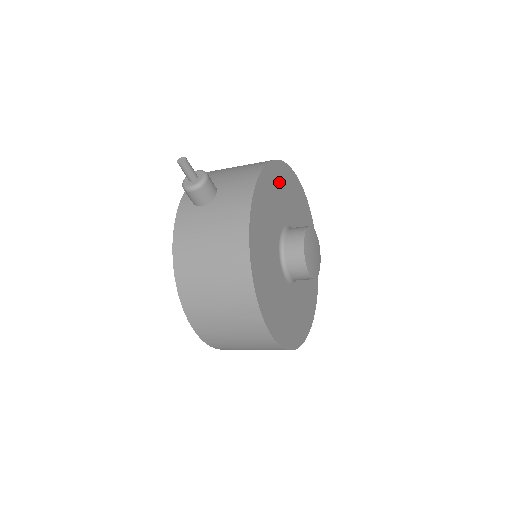
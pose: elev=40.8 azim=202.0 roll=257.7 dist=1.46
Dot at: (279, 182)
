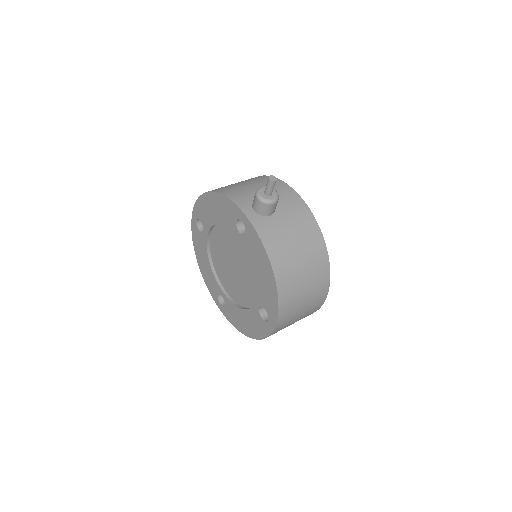
Dot at: occluded
